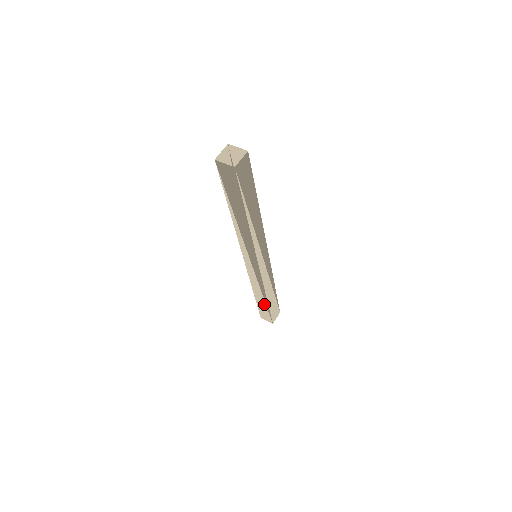
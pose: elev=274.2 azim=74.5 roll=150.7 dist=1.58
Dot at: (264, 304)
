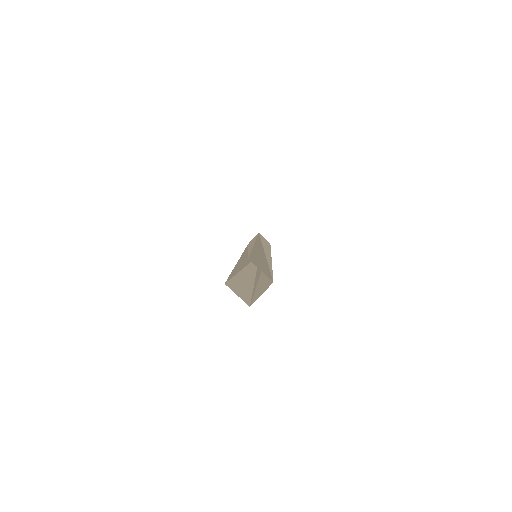
Dot at: occluded
